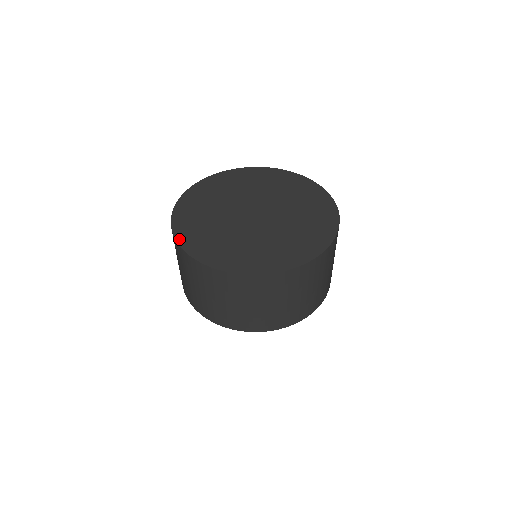
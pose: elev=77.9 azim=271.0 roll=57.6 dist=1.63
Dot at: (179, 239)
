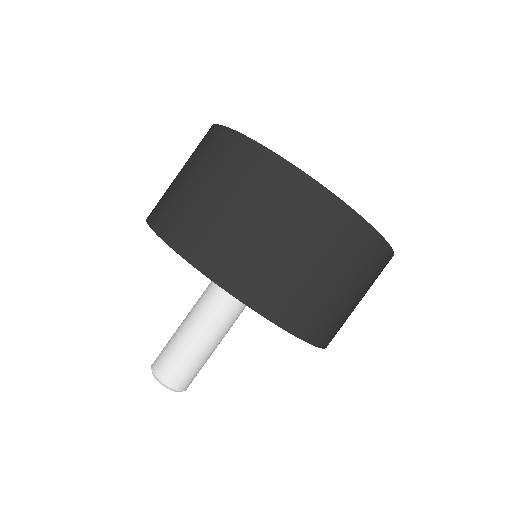
Dot at: occluded
